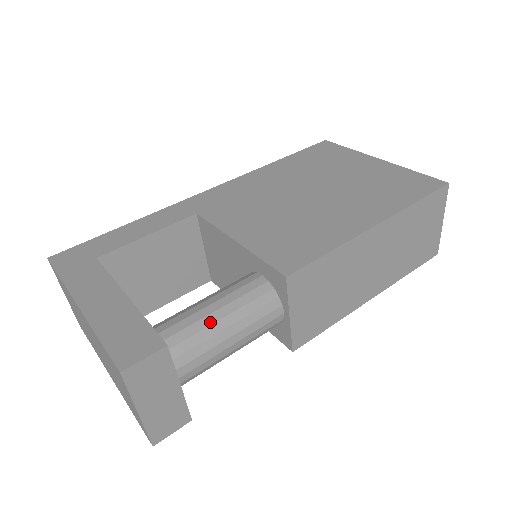
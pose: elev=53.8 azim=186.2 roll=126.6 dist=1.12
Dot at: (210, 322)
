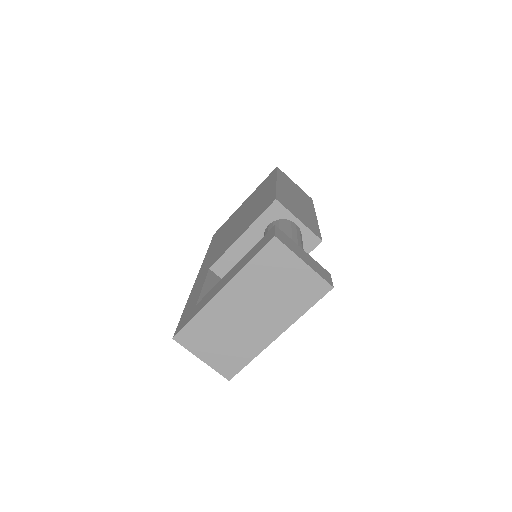
Dot at: occluded
